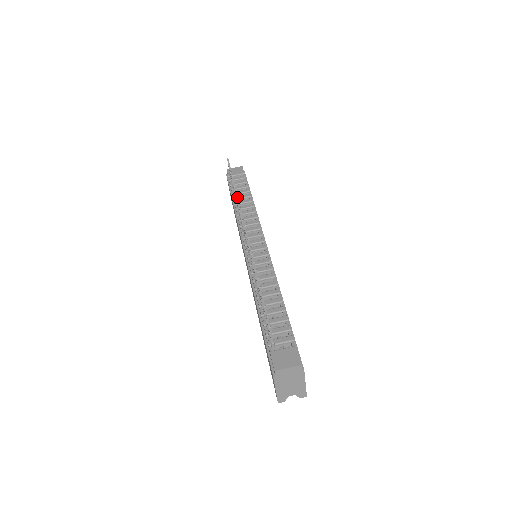
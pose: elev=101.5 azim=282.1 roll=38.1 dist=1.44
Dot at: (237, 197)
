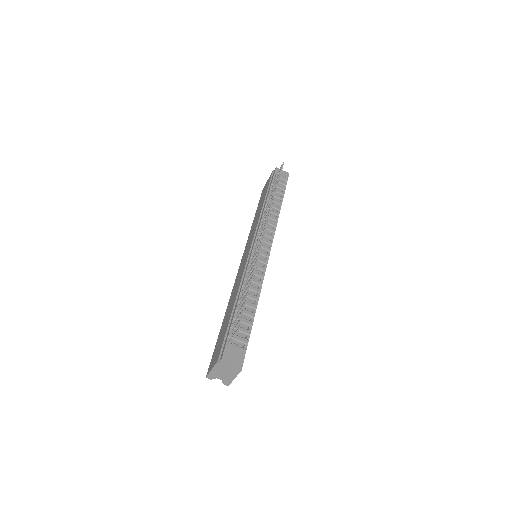
Dot at: (273, 203)
